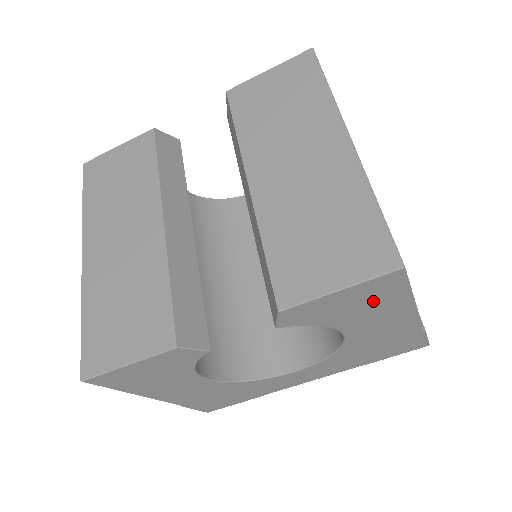
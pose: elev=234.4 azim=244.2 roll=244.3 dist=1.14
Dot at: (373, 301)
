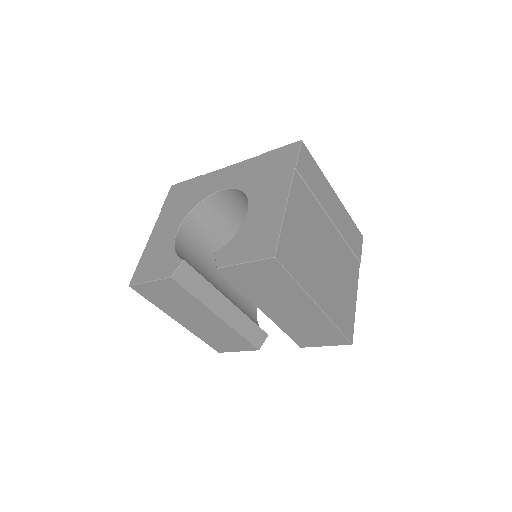
Dot at: occluded
